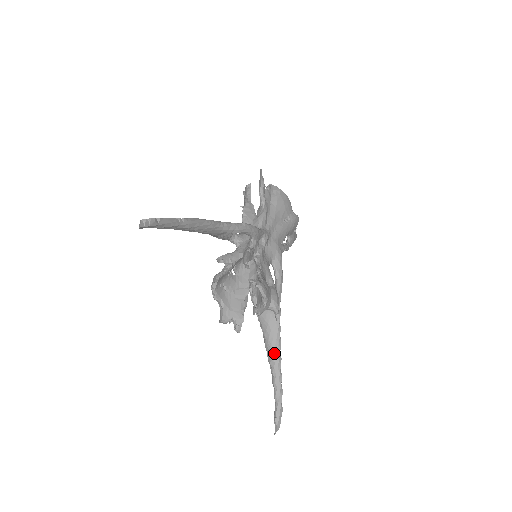
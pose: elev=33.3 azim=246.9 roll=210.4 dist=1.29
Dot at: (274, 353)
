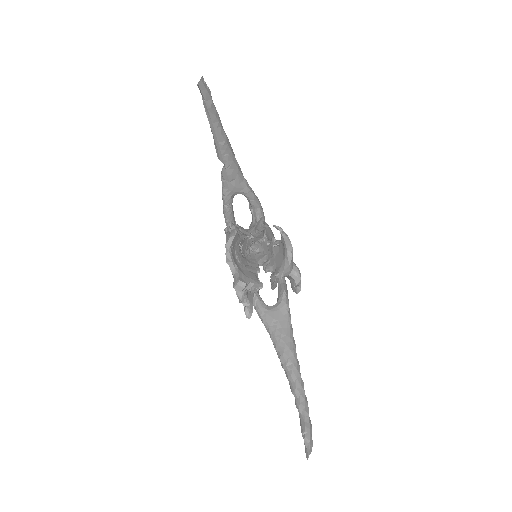
Dot at: (290, 352)
